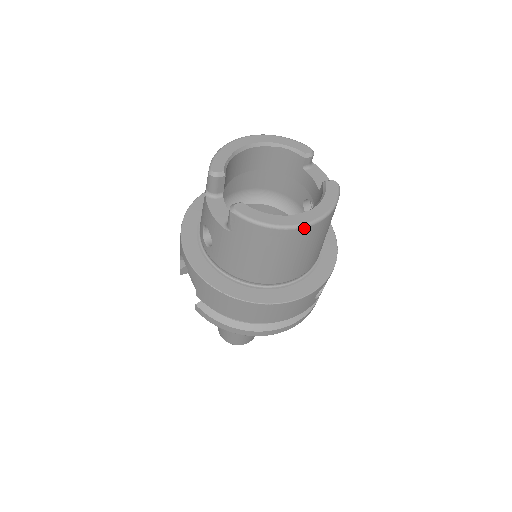
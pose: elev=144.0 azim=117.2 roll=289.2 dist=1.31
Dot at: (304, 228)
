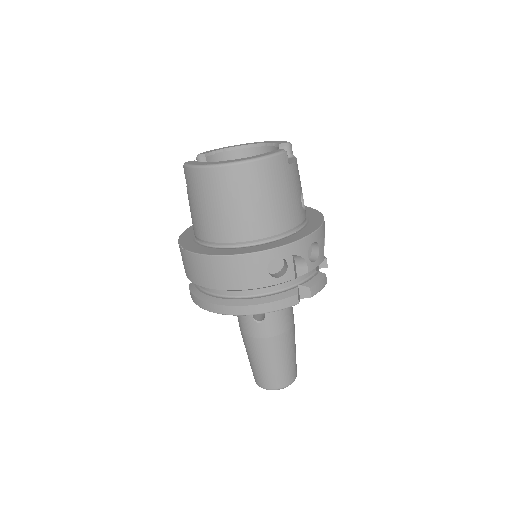
Dot at: (223, 167)
